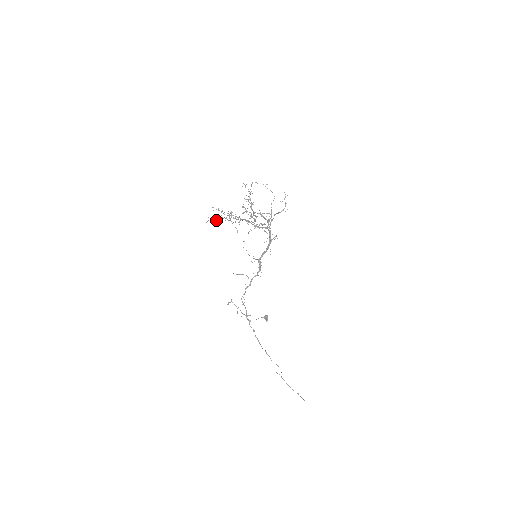
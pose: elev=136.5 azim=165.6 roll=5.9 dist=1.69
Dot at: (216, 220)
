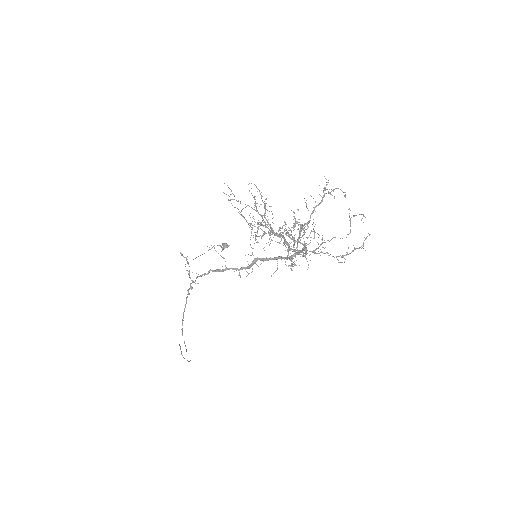
Dot at: occluded
